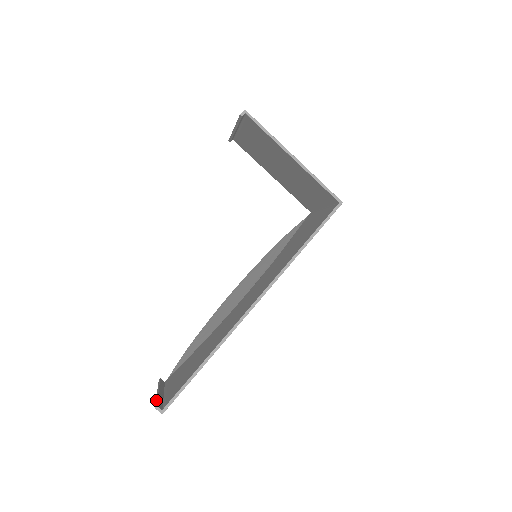
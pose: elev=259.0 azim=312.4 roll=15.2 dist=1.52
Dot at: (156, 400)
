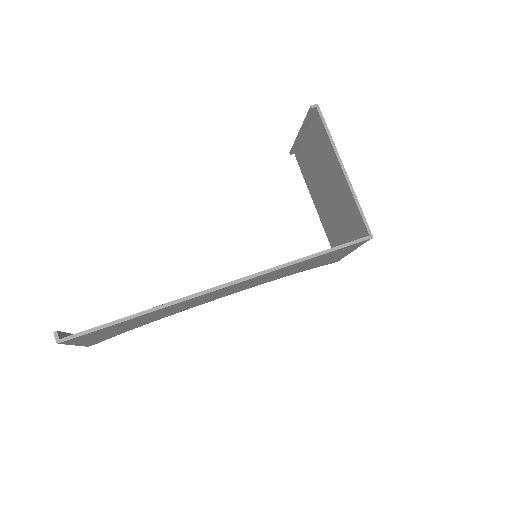
Dot at: (62, 332)
